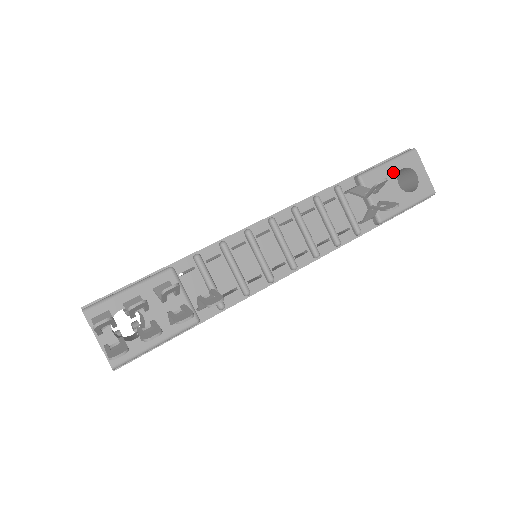
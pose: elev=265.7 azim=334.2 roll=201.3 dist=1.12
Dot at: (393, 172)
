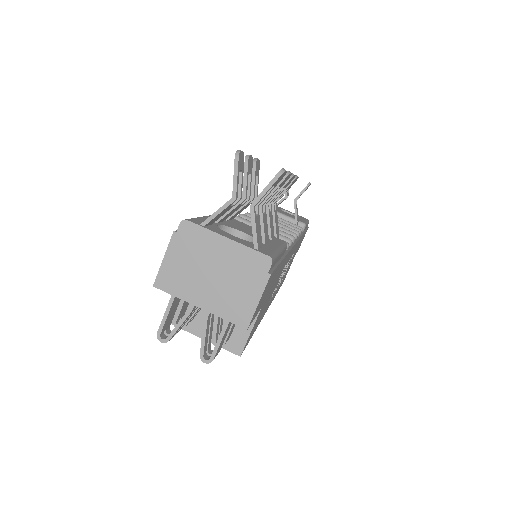
Dot at: (278, 209)
